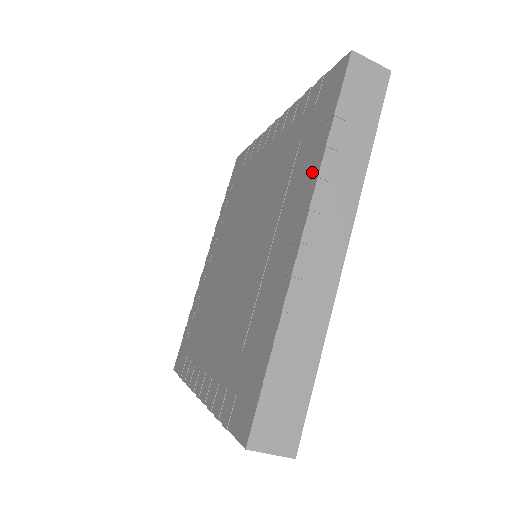
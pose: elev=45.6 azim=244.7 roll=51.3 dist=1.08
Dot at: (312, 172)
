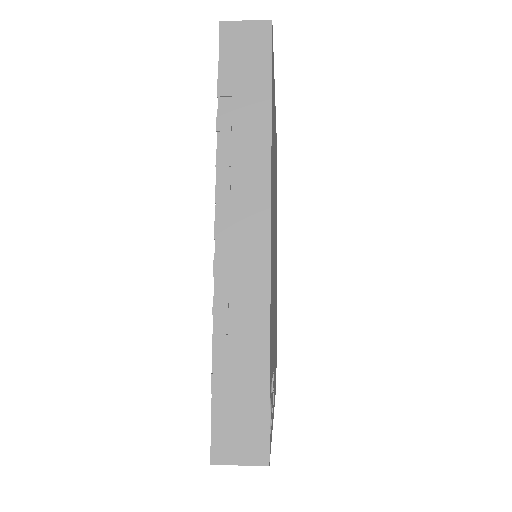
Dot at: occluded
